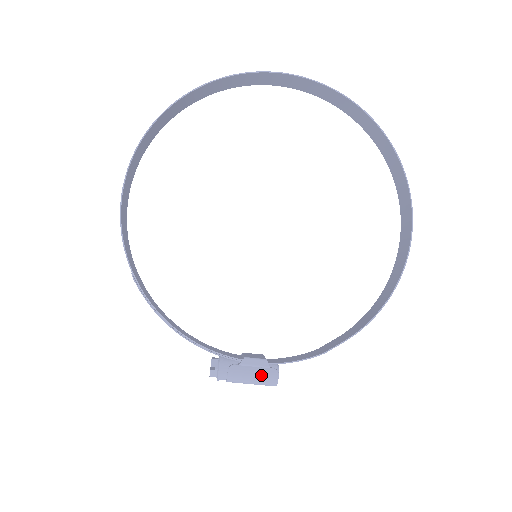
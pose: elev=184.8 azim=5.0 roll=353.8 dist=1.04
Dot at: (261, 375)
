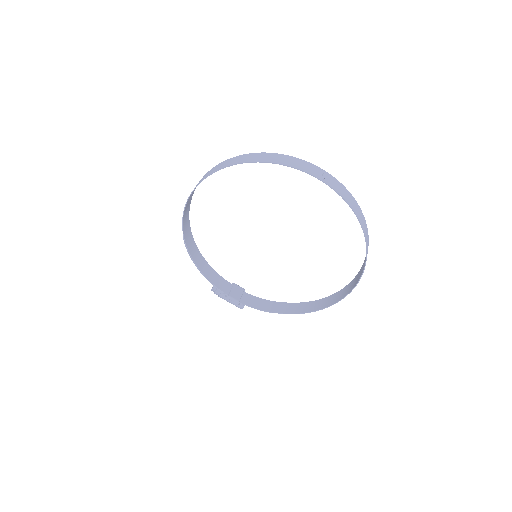
Dot at: (235, 304)
